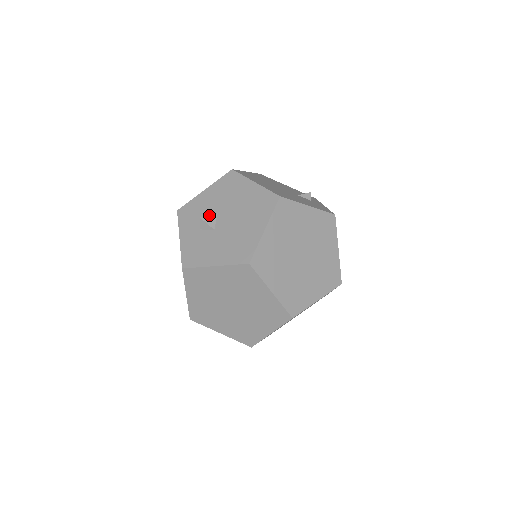
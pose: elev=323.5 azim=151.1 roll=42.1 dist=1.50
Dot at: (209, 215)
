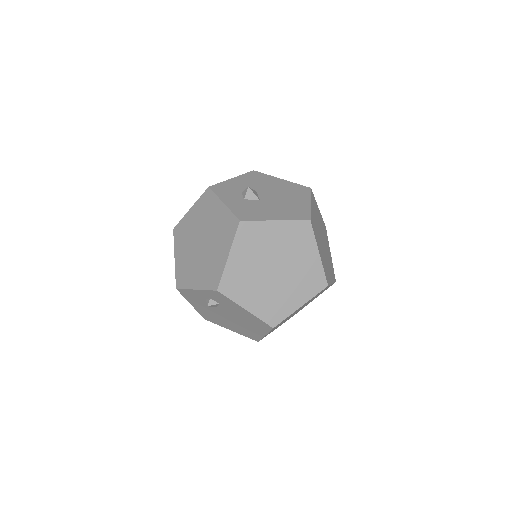
Dot at: occluded
